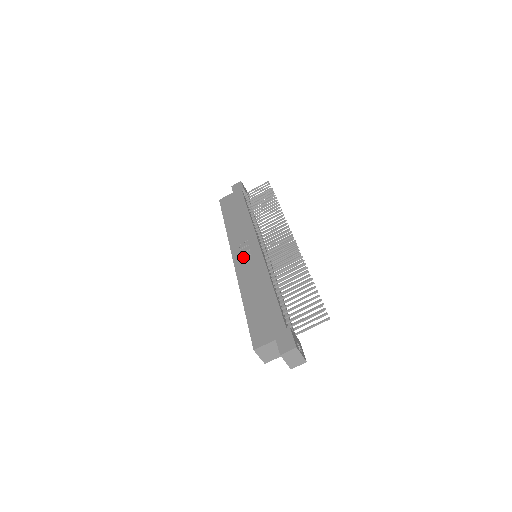
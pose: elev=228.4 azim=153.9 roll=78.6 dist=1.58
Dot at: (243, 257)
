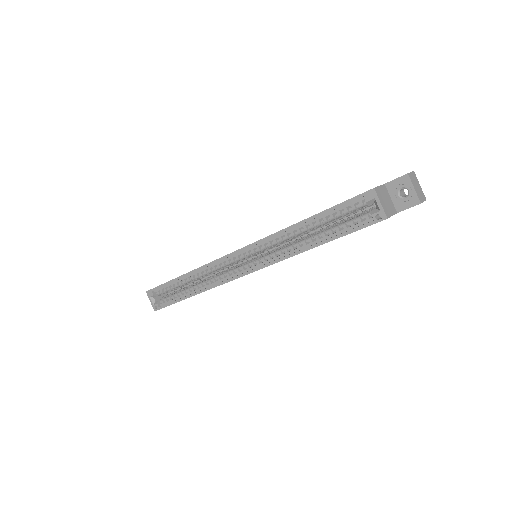
Dot at: occluded
